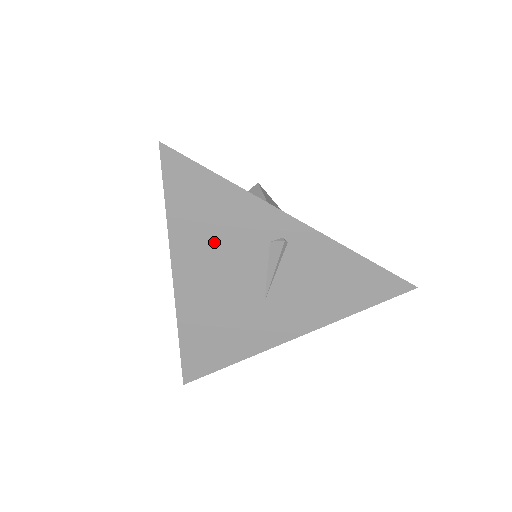
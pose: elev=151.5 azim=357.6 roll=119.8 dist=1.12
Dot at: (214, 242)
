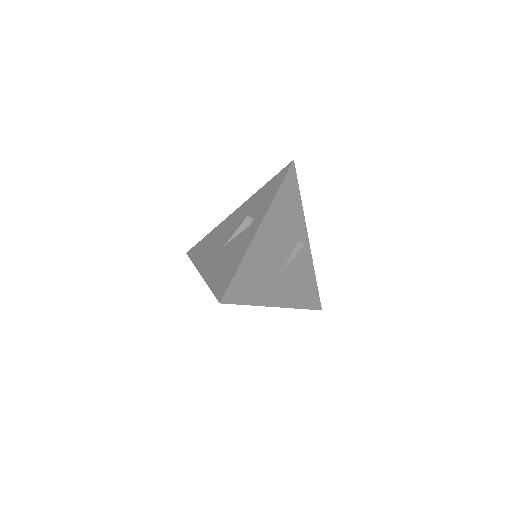
Dot at: (284, 221)
